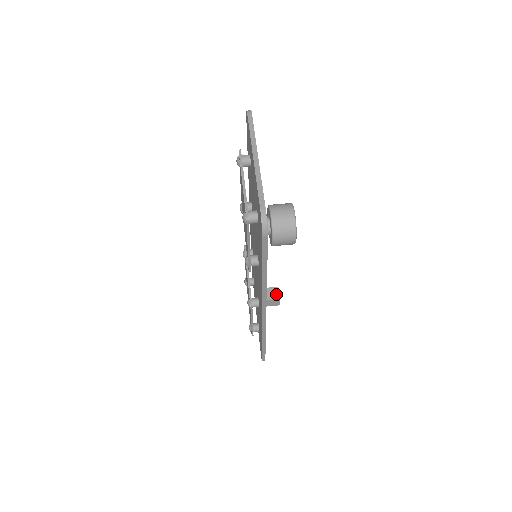
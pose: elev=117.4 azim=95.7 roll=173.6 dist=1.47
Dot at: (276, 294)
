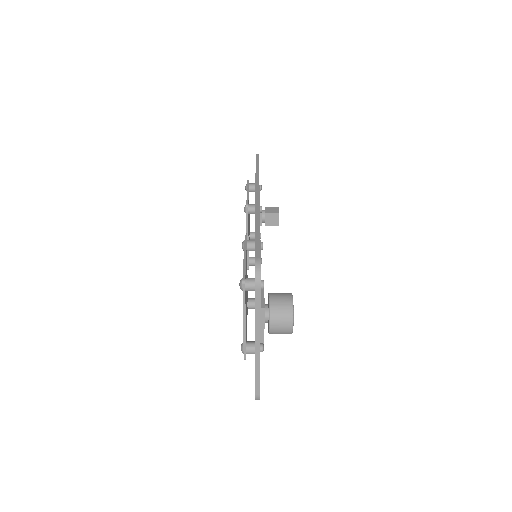
Dot at: (276, 221)
